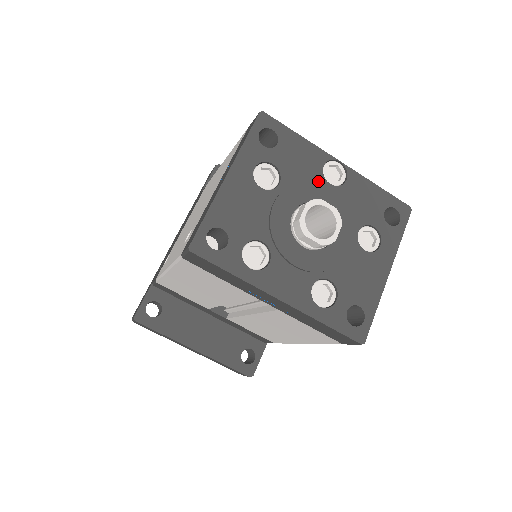
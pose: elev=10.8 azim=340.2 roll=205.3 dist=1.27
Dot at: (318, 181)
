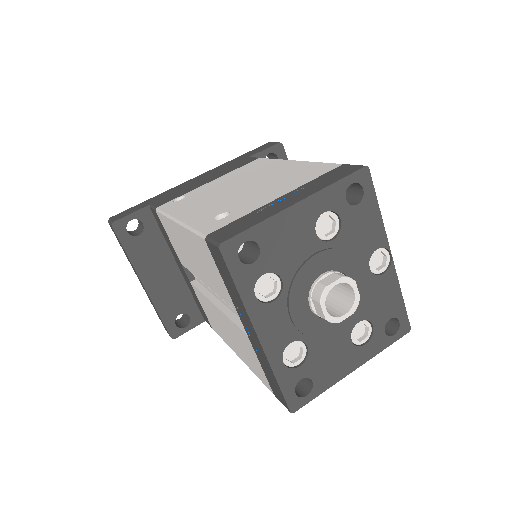
Dot at: (363, 259)
